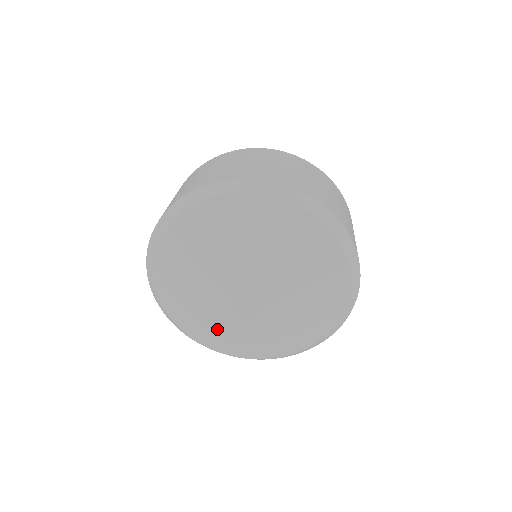
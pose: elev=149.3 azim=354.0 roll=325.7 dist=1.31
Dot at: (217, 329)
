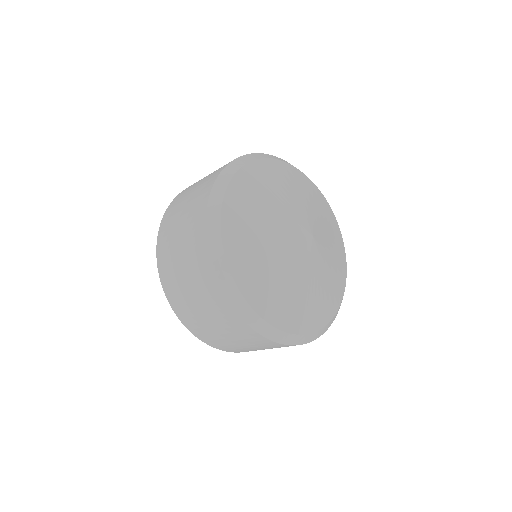
Dot at: (313, 295)
